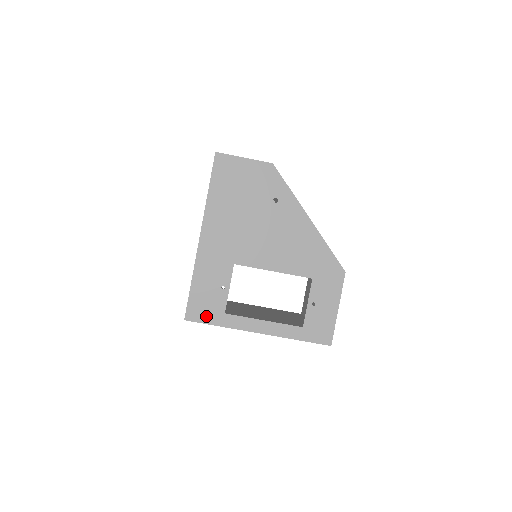
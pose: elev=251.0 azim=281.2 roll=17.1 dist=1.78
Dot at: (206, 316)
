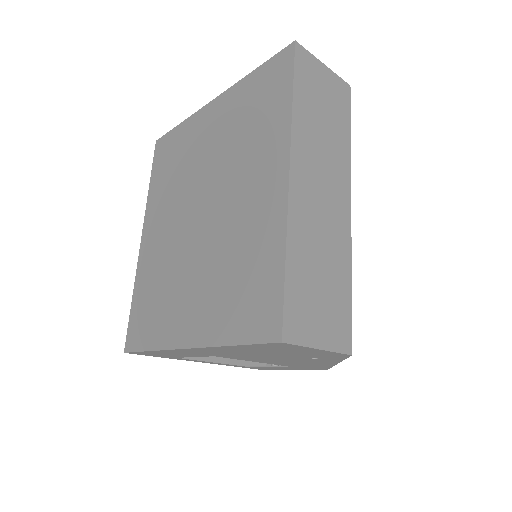
Dot at: (153, 355)
